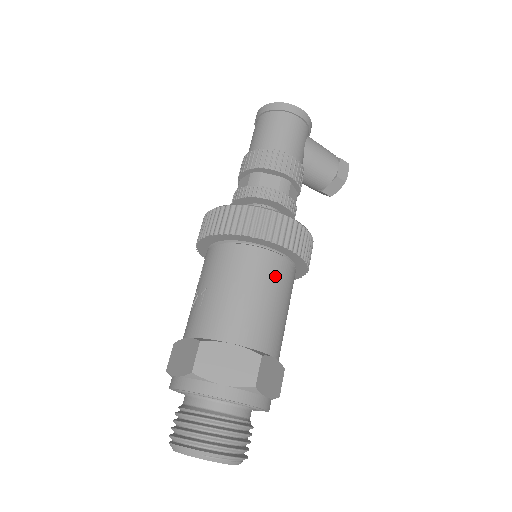
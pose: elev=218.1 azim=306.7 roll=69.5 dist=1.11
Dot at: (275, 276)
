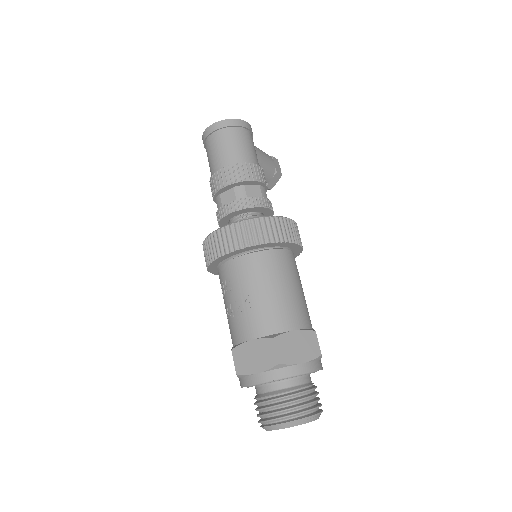
Dot at: (294, 268)
